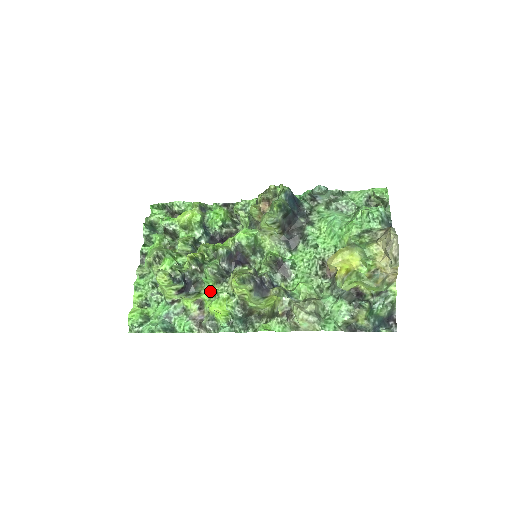
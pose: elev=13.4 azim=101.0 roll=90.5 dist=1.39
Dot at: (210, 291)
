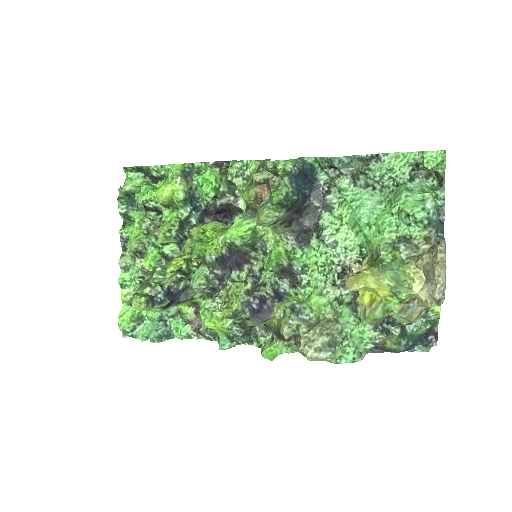
Dot at: occluded
